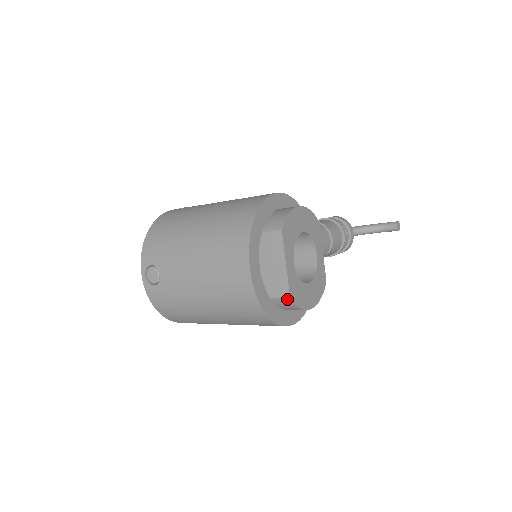
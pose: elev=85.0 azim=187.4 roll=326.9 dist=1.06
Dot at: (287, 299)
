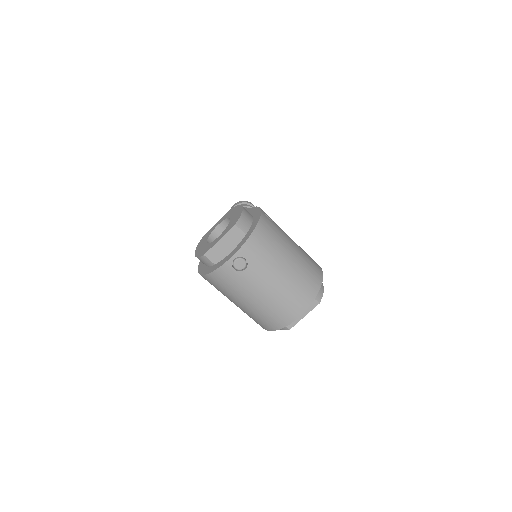
Dot at: (287, 328)
